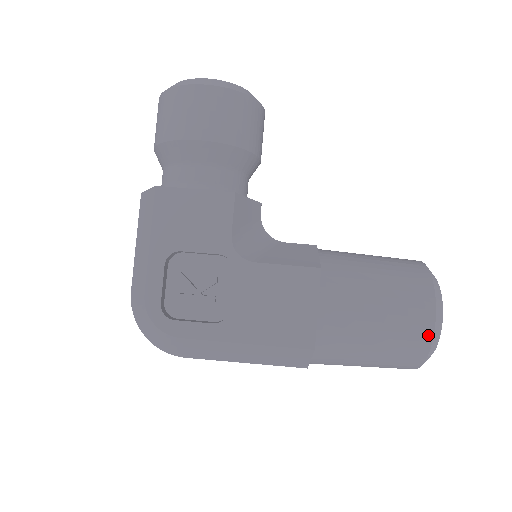
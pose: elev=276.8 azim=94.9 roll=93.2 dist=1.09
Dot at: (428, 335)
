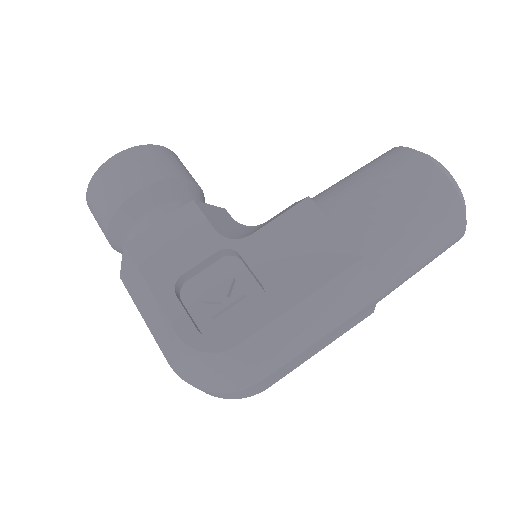
Dot at: (442, 179)
